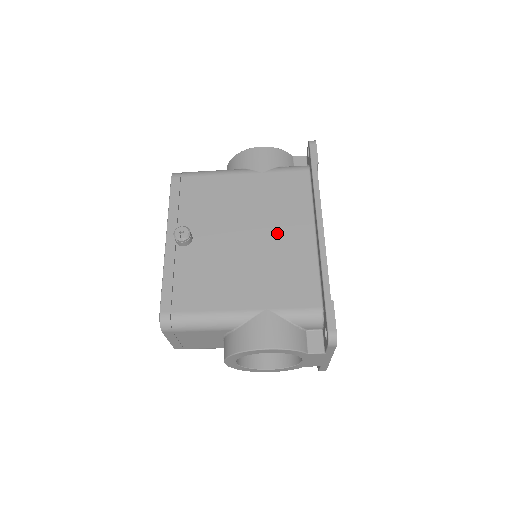
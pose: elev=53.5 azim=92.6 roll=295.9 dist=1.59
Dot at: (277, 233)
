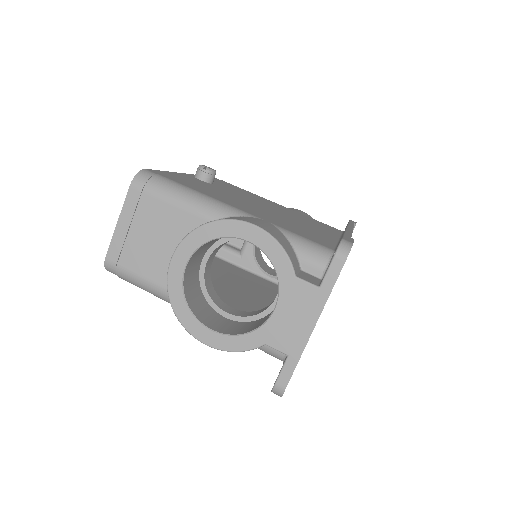
Dot at: (299, 221)
